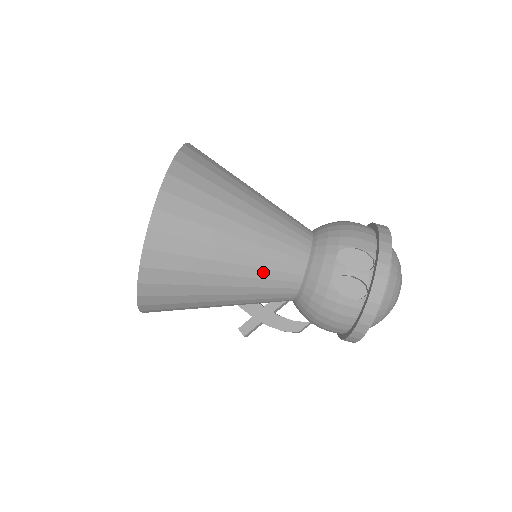
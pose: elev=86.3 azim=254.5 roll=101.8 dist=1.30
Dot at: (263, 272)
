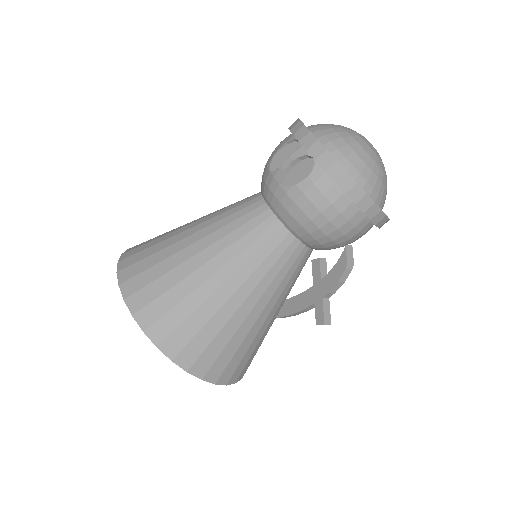
Dot at: (238, 244)
